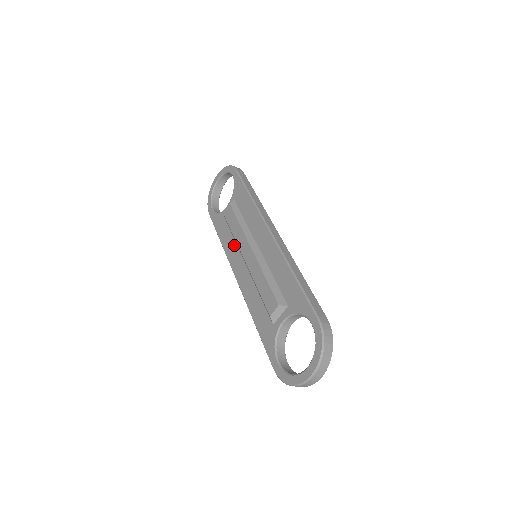
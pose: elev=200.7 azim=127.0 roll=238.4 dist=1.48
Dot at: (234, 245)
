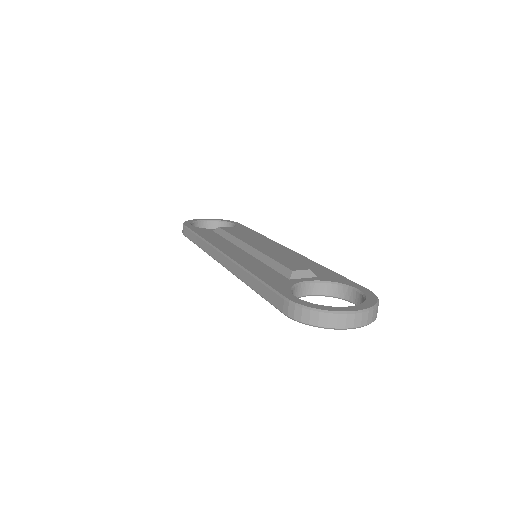
Dot at: (226, 241)
